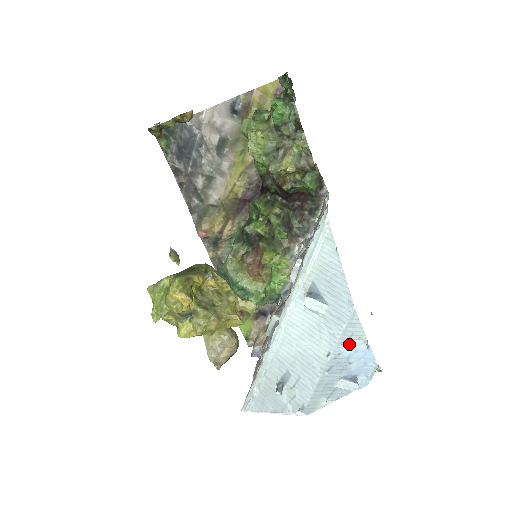
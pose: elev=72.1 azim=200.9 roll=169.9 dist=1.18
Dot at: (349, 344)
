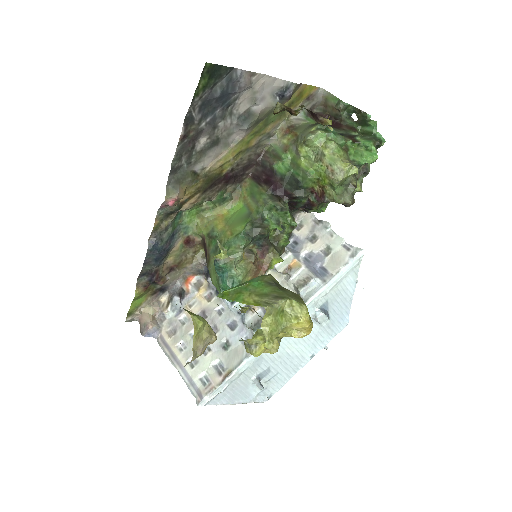
Dot at: occluded
